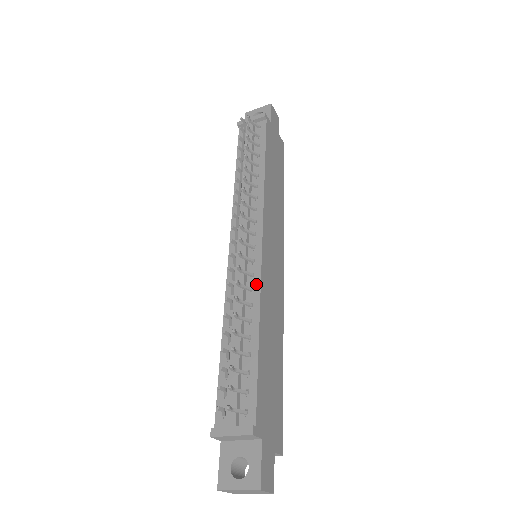
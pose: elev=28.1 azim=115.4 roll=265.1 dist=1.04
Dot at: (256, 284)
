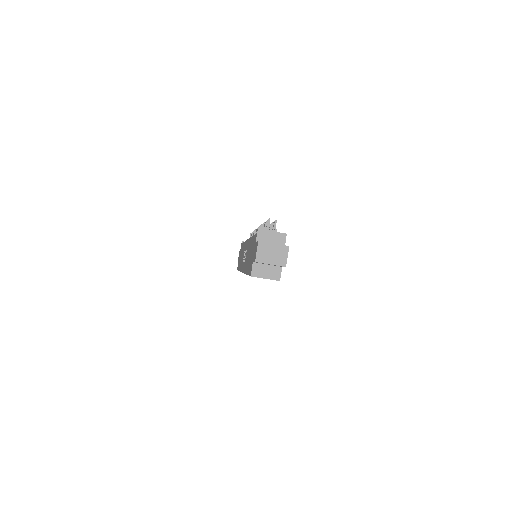
Dot at: occluded
